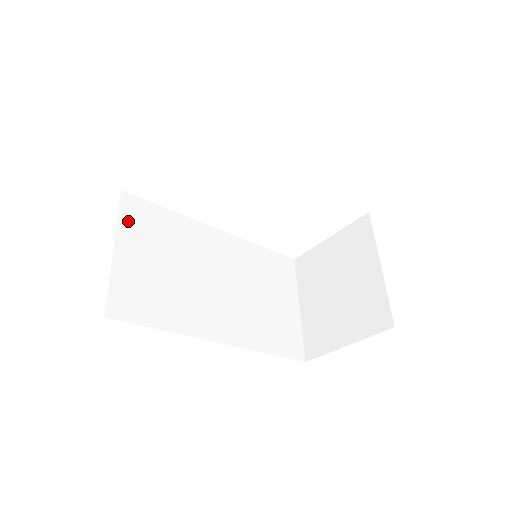
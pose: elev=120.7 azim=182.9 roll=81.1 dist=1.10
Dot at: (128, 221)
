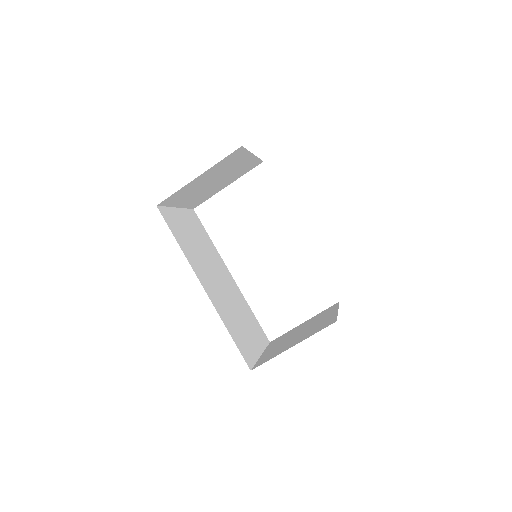
Dot at: (189, 215)
